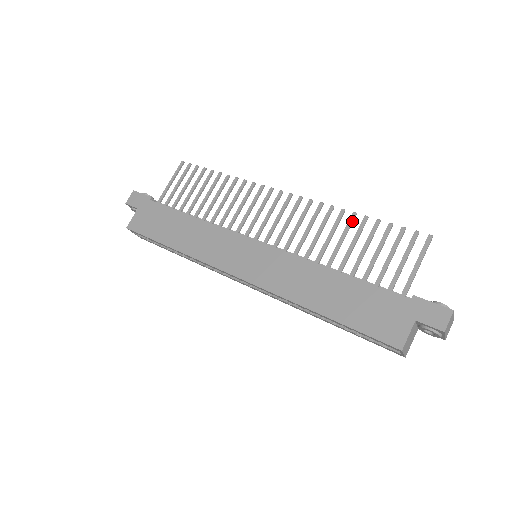
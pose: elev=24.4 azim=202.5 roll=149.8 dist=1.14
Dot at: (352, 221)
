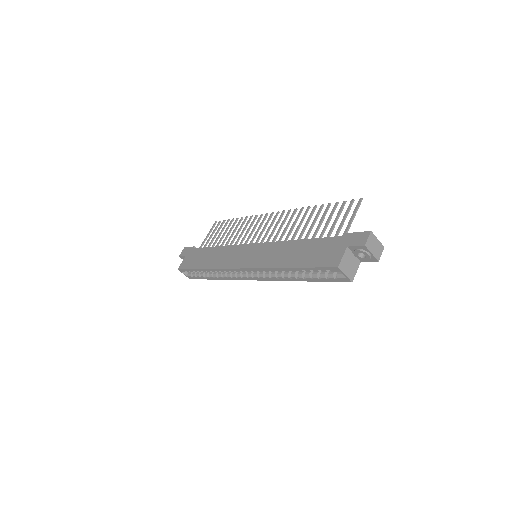
Dot at: (313, 211)
